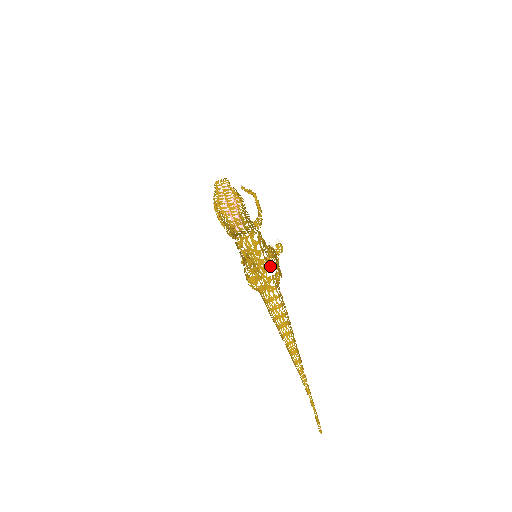
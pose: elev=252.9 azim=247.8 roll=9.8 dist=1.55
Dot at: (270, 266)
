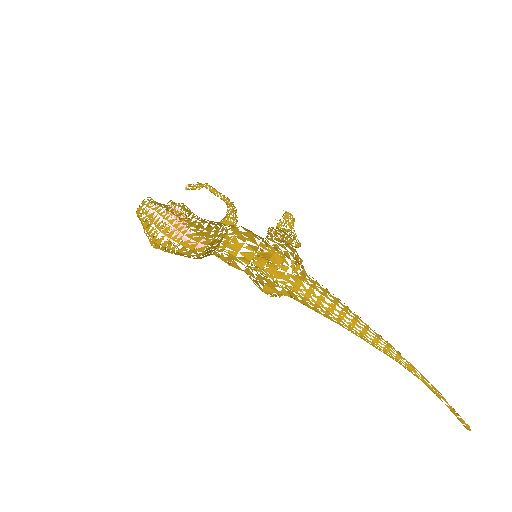
Dot at: (277, 260)
